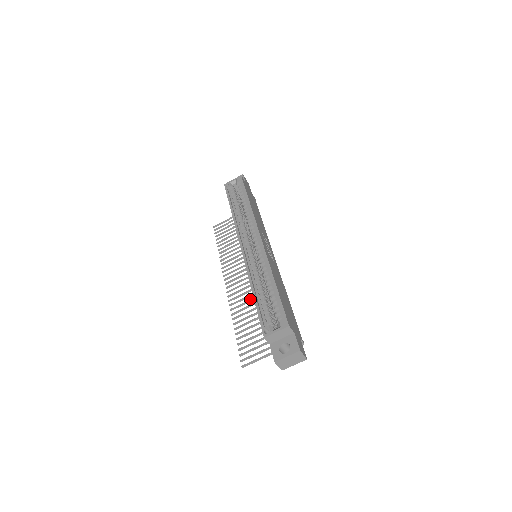
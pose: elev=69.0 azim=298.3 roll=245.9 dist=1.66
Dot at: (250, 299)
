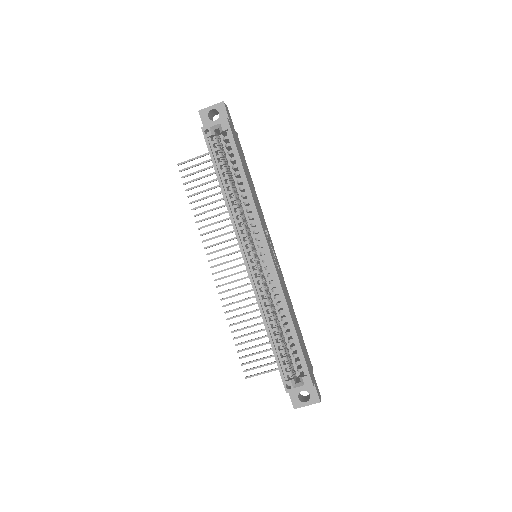
Dot at: (246, 298)
